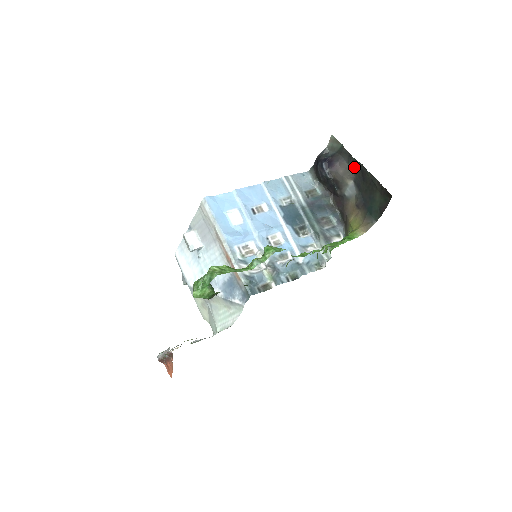
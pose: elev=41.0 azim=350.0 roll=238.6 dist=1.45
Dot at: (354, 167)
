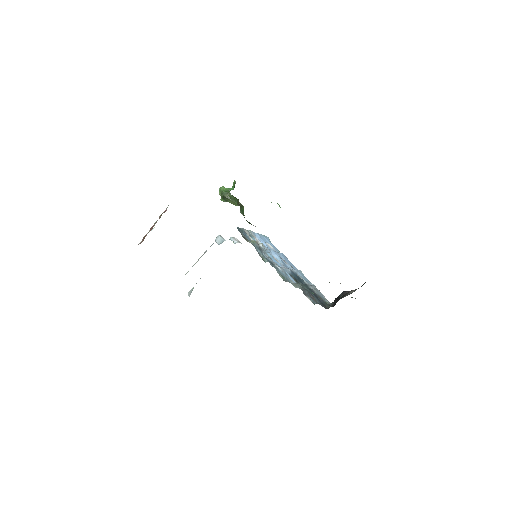
Dot at: (362, 285)
